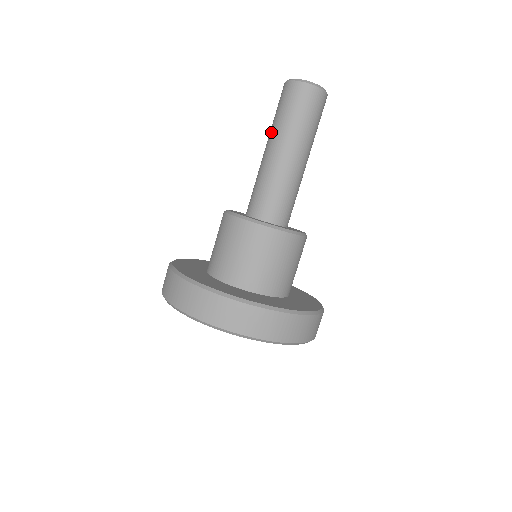
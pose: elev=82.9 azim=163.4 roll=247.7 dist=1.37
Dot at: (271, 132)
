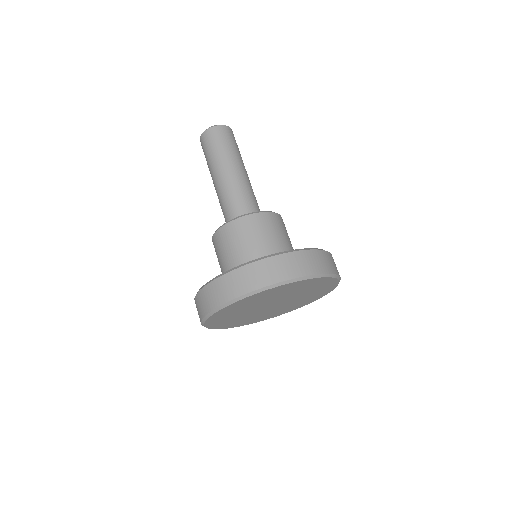
Dot at: (221, 161)
